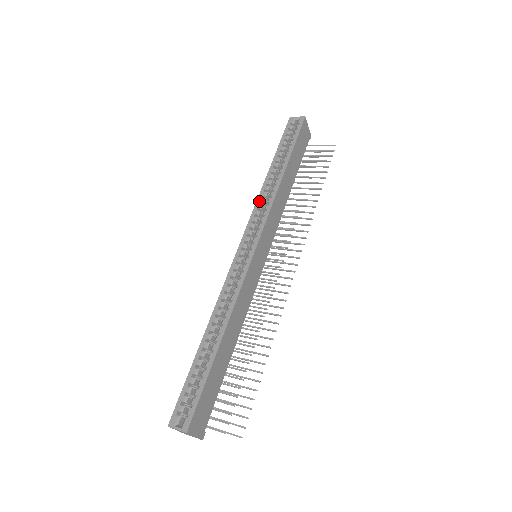
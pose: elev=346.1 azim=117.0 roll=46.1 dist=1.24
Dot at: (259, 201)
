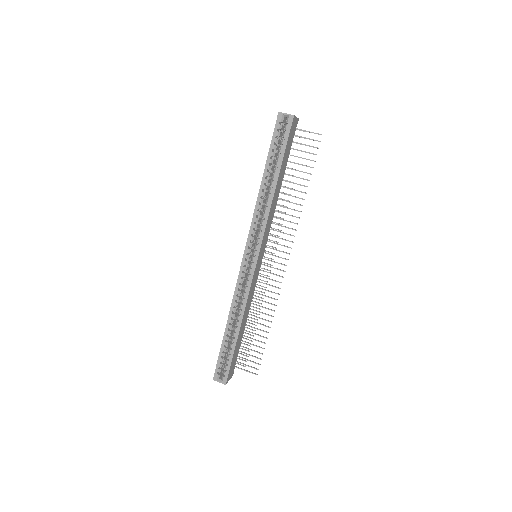
Dot at: (256, 214)
